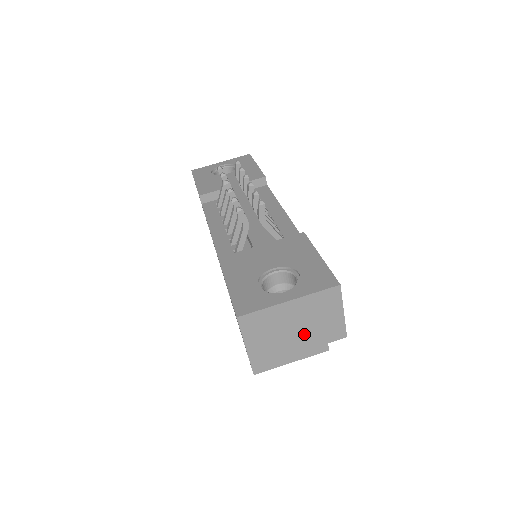
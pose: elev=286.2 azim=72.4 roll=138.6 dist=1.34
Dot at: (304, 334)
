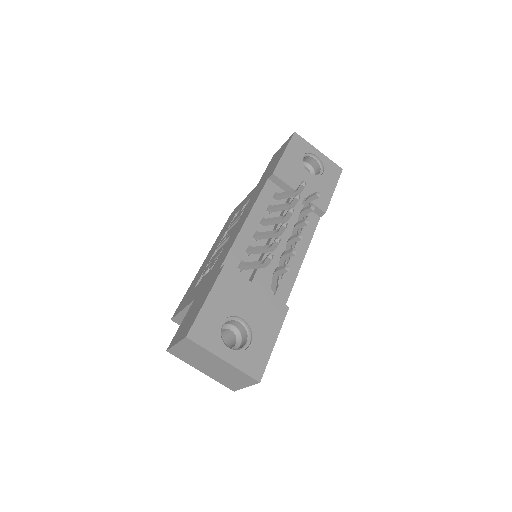
Dot at: (213, 371)
